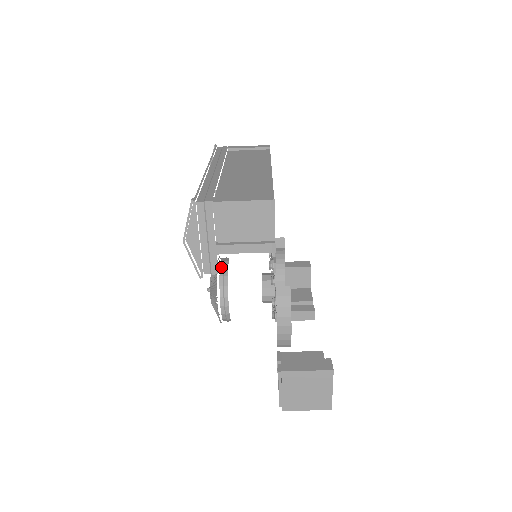
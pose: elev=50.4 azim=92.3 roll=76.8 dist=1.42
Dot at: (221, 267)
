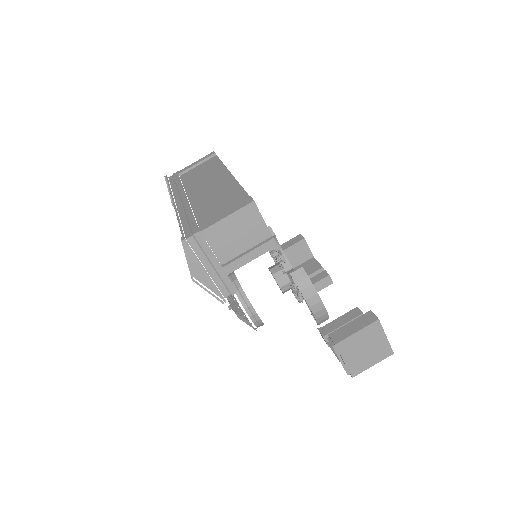
Dot at: occluded
